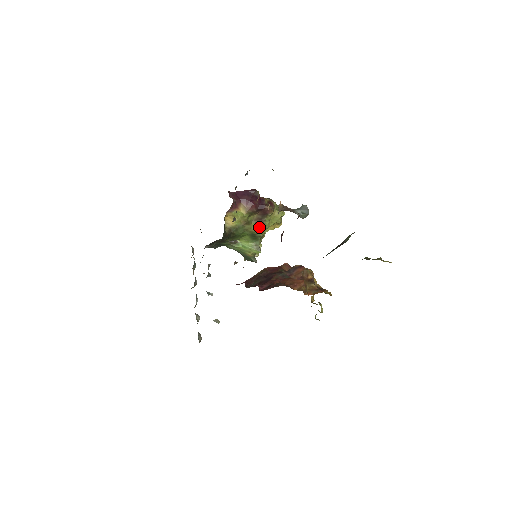
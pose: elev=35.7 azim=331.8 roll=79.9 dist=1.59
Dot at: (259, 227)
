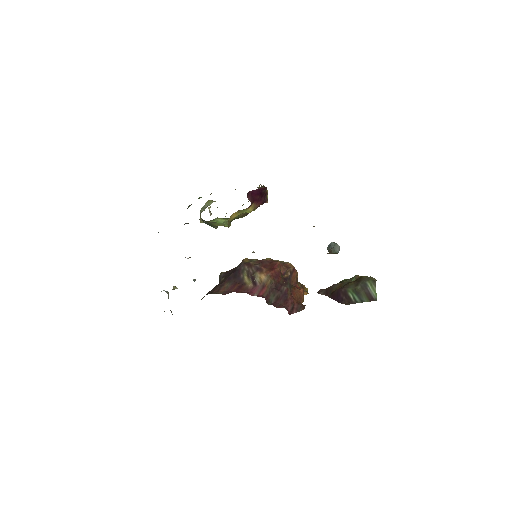
Dot at: (247, 213)
